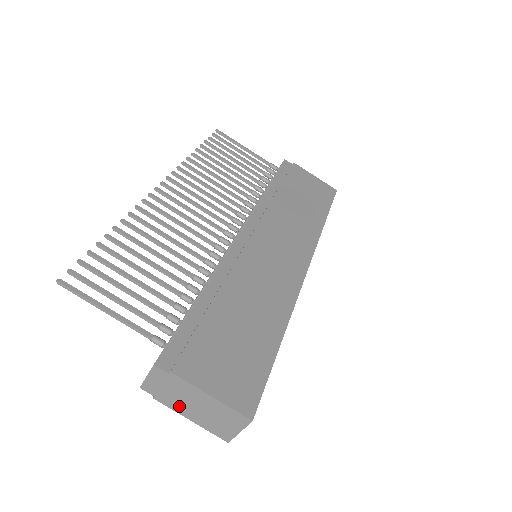
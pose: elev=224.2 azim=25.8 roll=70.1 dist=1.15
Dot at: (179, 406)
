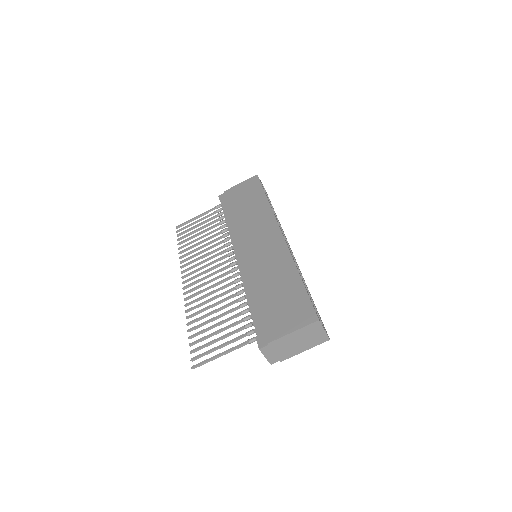
Dot at: (292, 352)
